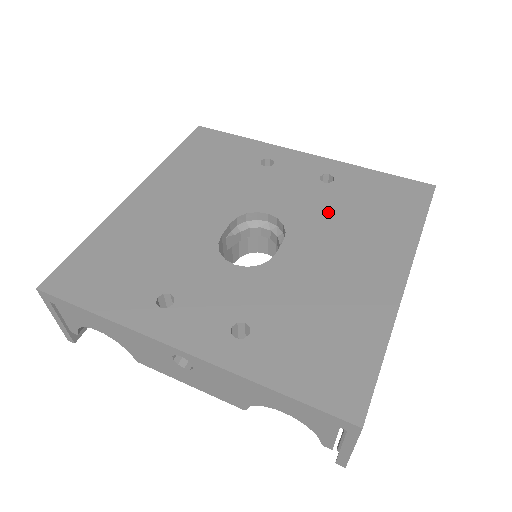
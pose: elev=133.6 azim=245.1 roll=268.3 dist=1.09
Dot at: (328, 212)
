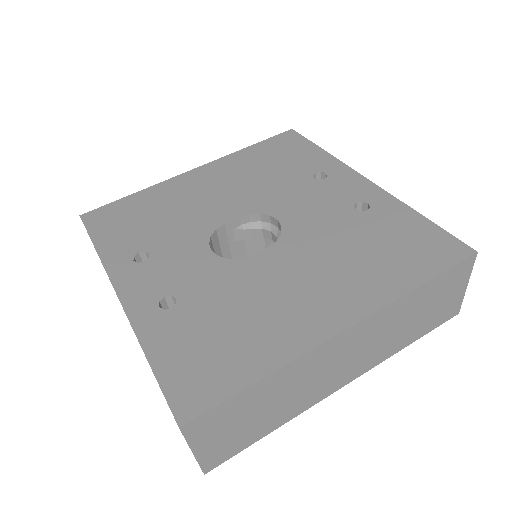
Dot at: (332, 237)
